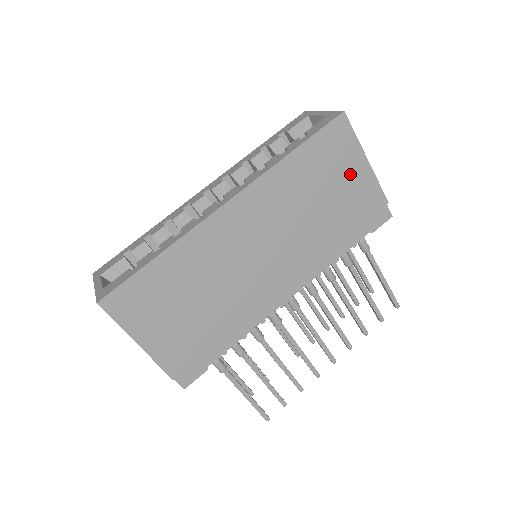
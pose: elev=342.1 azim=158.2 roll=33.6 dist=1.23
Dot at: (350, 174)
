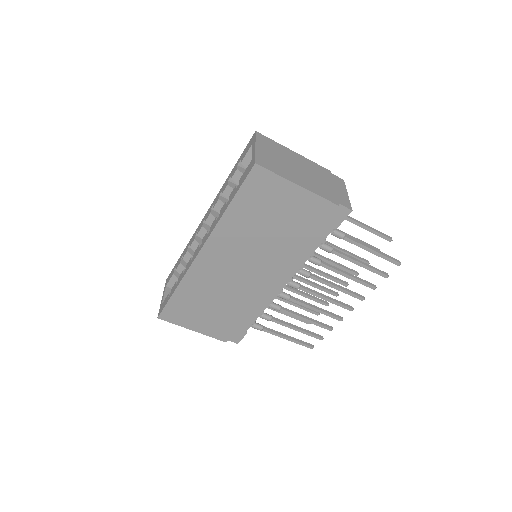
Dot at: (288, 201)
